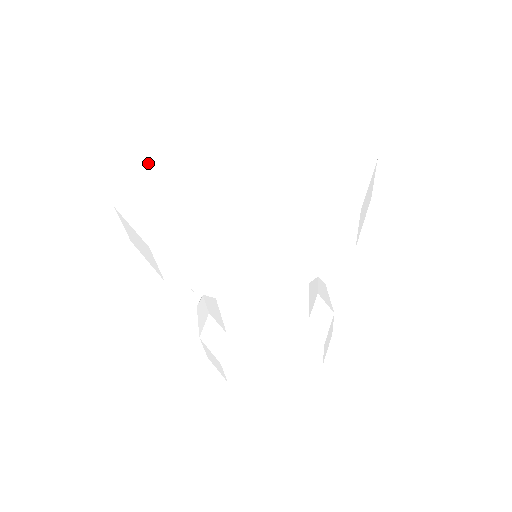
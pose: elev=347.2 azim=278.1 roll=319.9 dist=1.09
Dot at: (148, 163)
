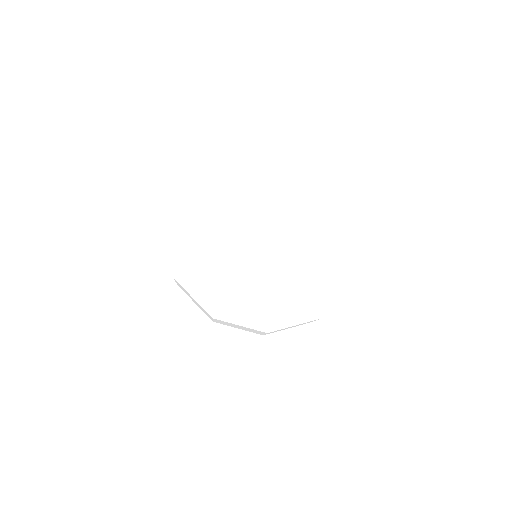
Dot at: (190, 231)
